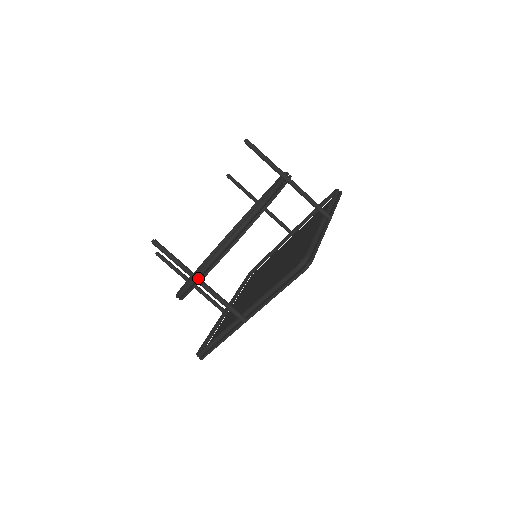
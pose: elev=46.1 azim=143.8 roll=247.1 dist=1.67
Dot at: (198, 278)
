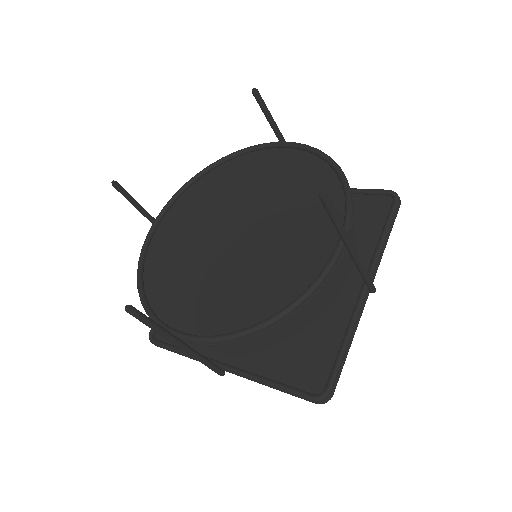
Dot at: (181, 345)
